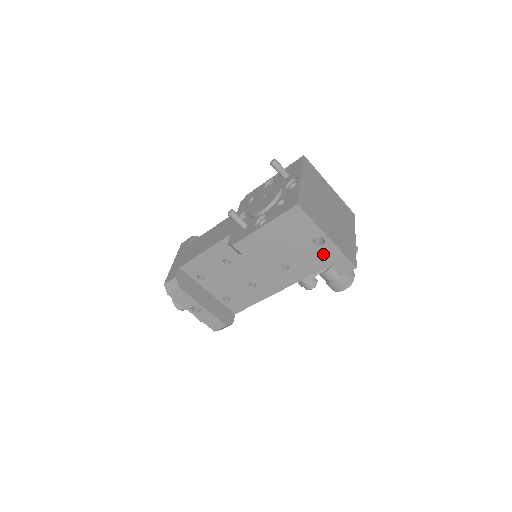
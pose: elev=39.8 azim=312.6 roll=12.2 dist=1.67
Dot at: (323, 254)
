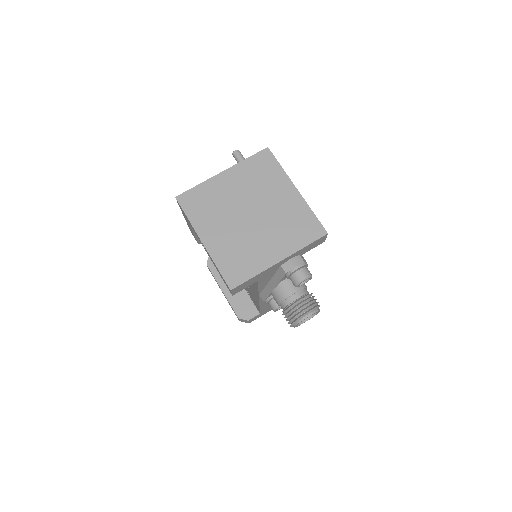
Dot at: (212, 261)
